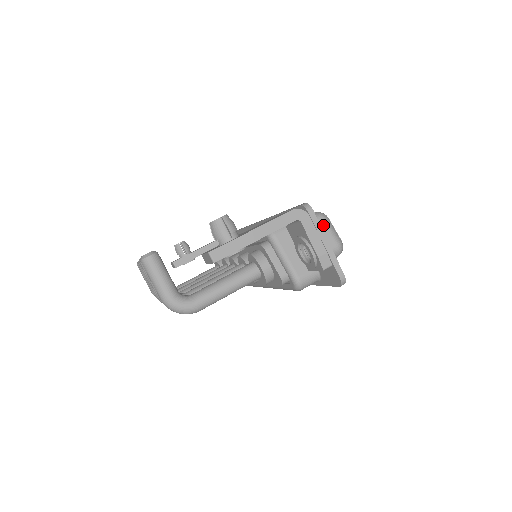
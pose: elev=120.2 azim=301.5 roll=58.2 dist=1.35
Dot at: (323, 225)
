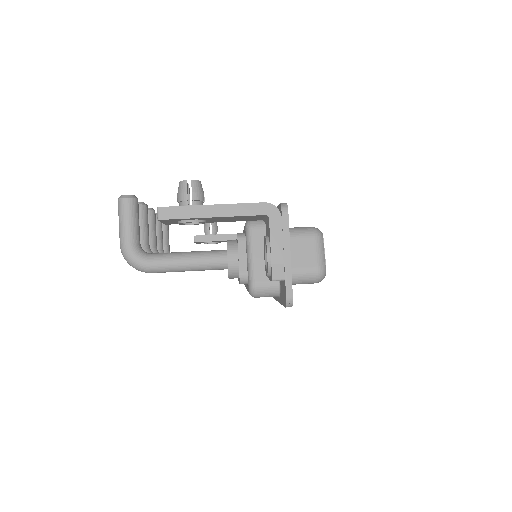
Dot at: (312, 242)
